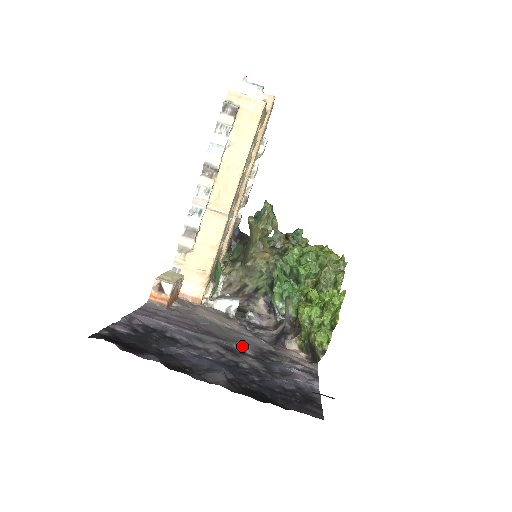
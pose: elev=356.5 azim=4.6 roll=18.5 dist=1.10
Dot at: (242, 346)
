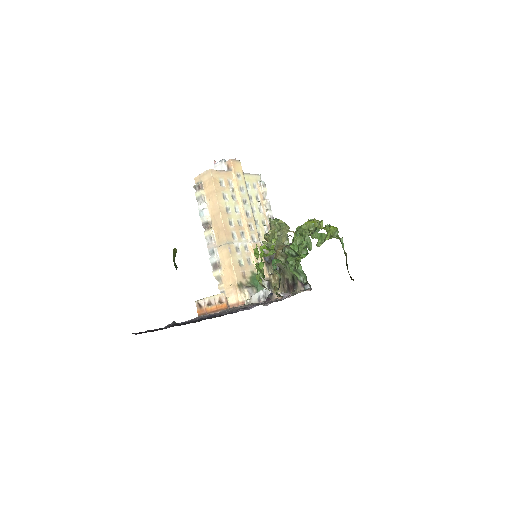
Dot at: (232, 311)
